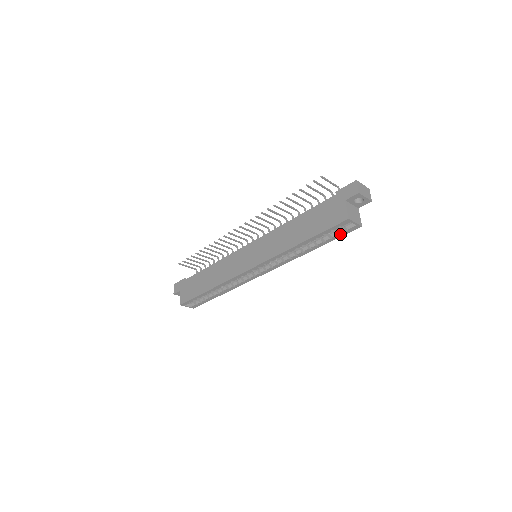
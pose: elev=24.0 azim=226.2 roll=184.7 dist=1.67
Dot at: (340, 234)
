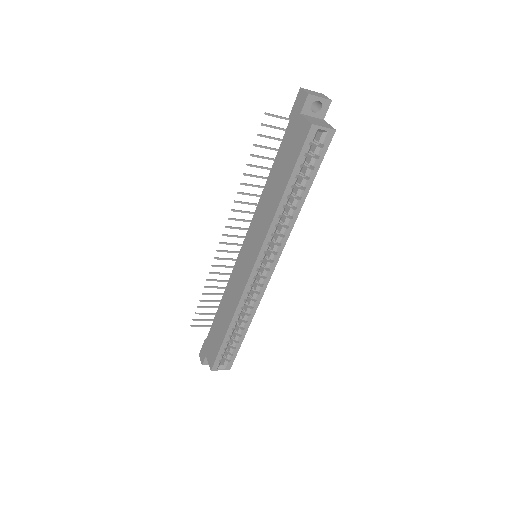
Dot at: (319, 156)
